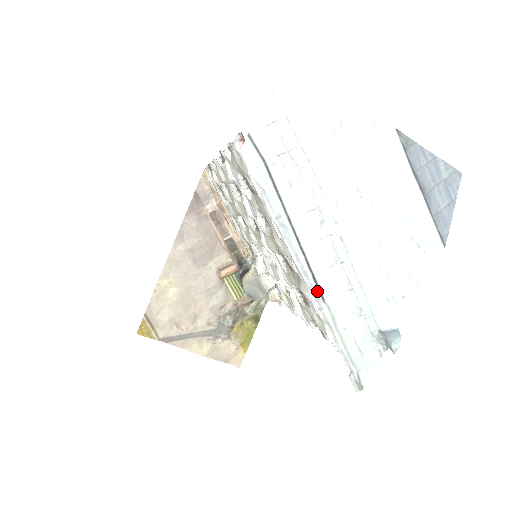
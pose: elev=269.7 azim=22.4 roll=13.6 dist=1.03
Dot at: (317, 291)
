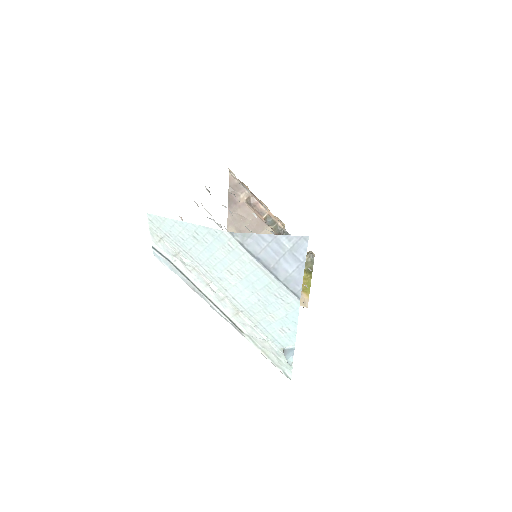
Dot at: (236, 328)
